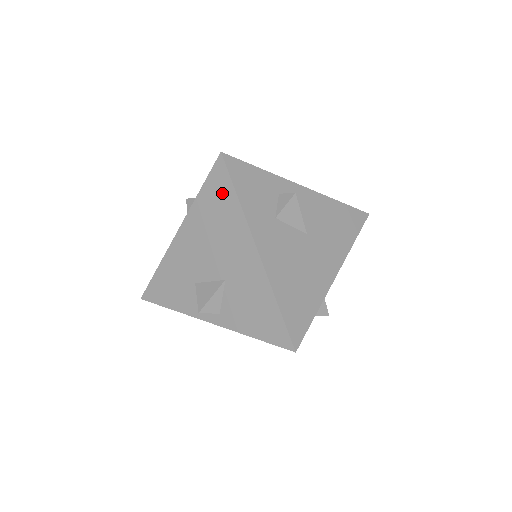
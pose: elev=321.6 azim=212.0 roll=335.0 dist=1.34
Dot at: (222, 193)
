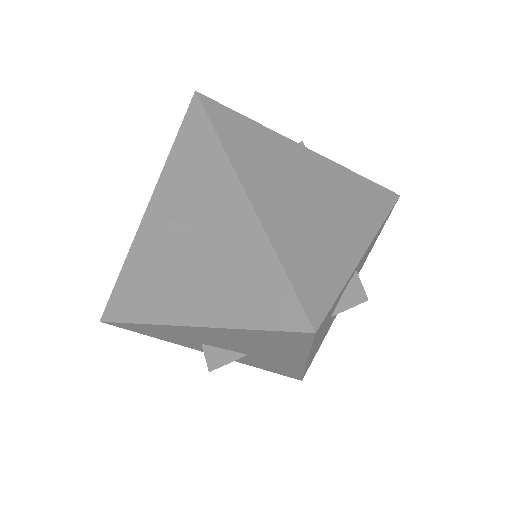
Dot at: (289, 342)
